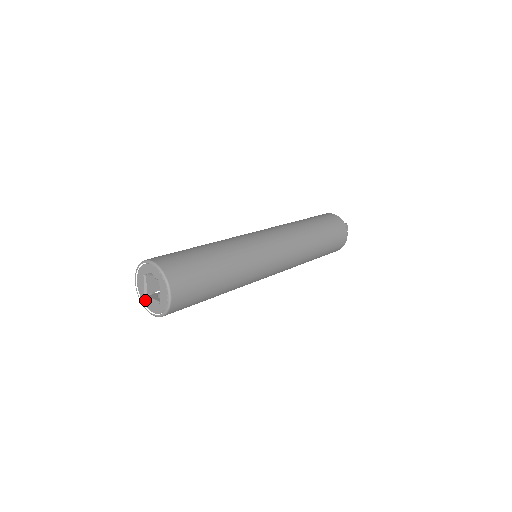
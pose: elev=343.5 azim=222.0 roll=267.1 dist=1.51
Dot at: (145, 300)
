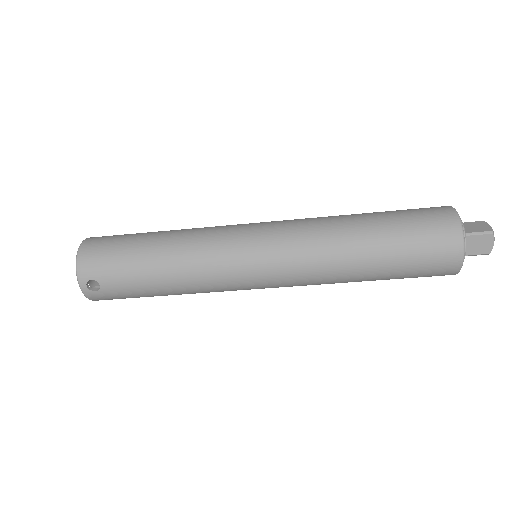
Dot at: occluded
